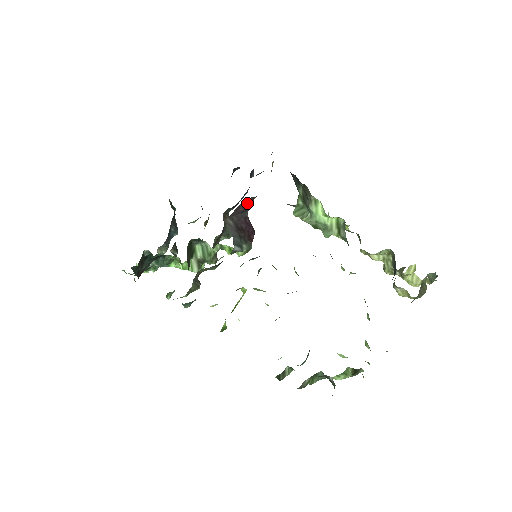
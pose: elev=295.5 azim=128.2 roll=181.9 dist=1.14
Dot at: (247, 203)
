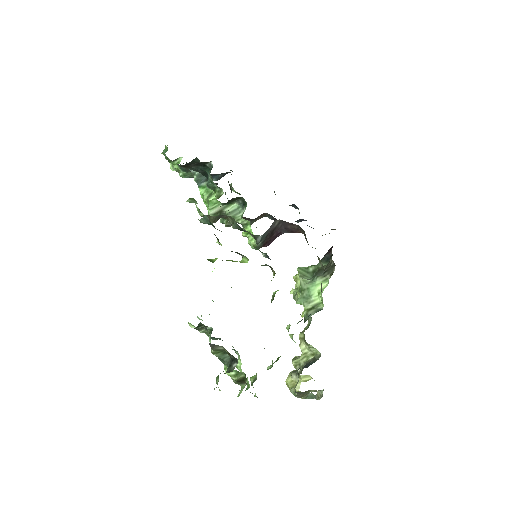
Dot at: (296, 229)
